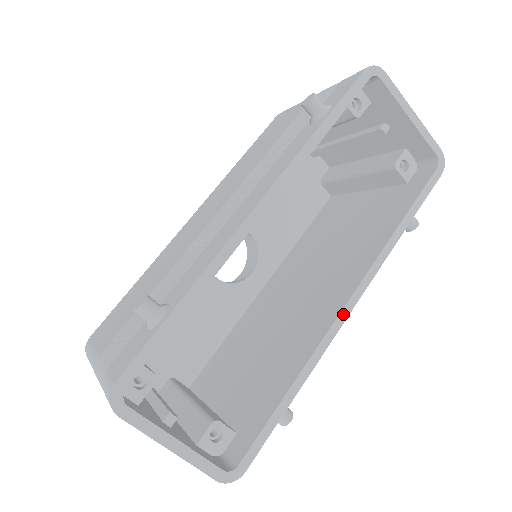
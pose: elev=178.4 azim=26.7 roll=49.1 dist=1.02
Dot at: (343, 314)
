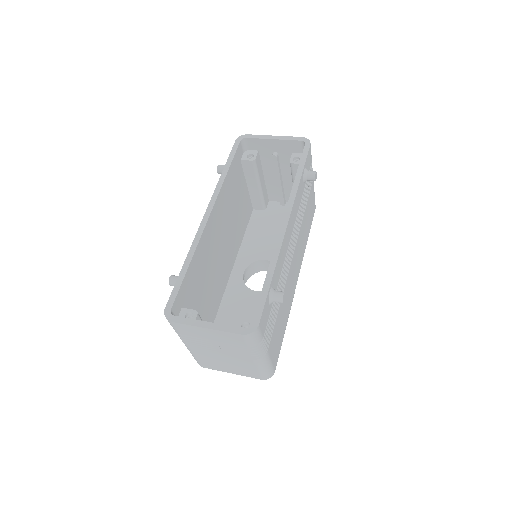
Dot at: (282, 229)
